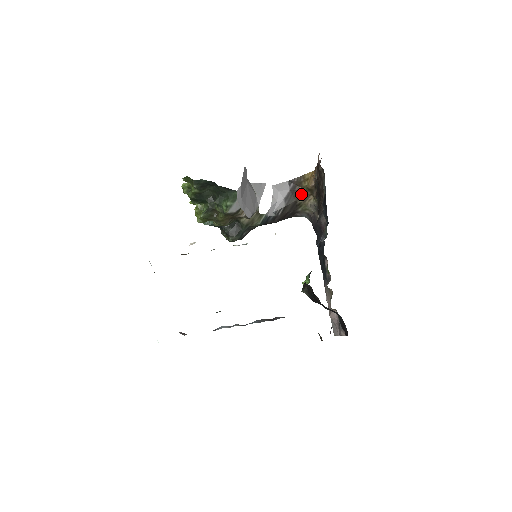
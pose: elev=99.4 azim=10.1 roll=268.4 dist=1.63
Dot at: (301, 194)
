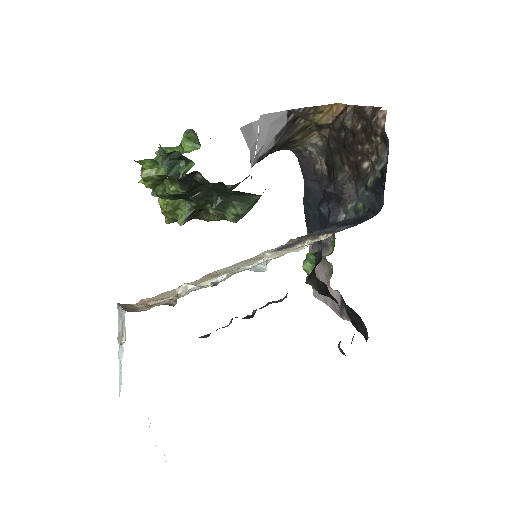
Dot at: (301, 128)
